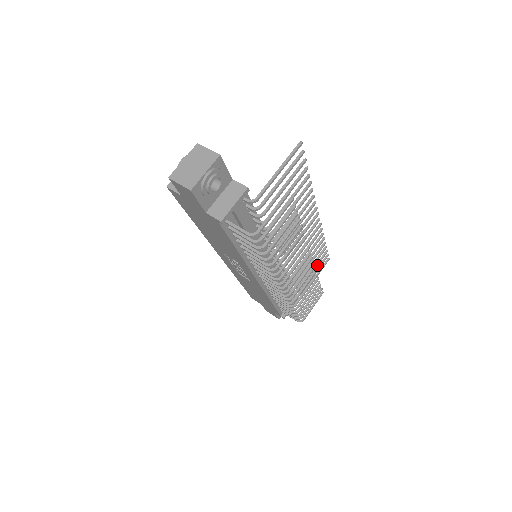
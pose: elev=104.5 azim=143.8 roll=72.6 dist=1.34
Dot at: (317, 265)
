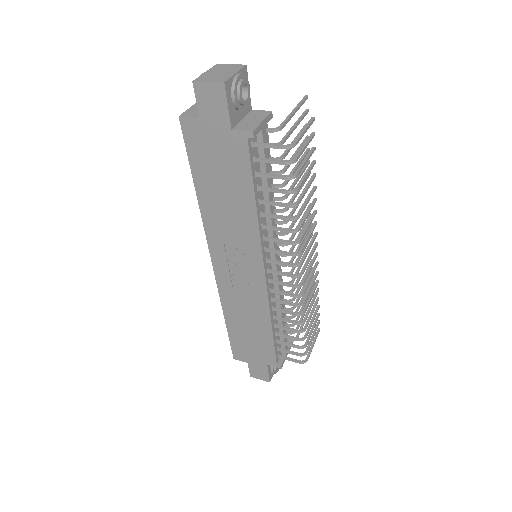
Dot at: (308, 297)
